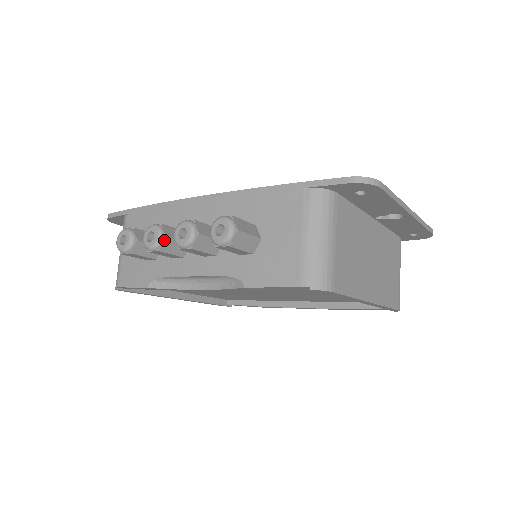
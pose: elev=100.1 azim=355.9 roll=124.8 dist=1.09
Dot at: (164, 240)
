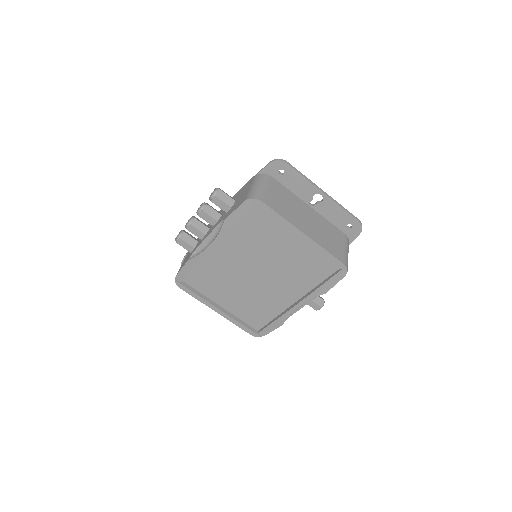
Dot at: (194, 220)
